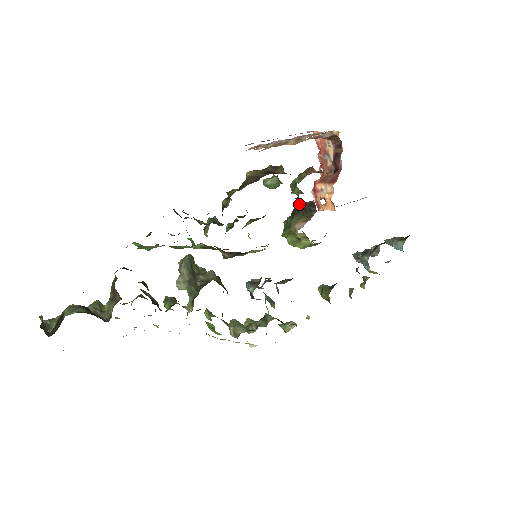
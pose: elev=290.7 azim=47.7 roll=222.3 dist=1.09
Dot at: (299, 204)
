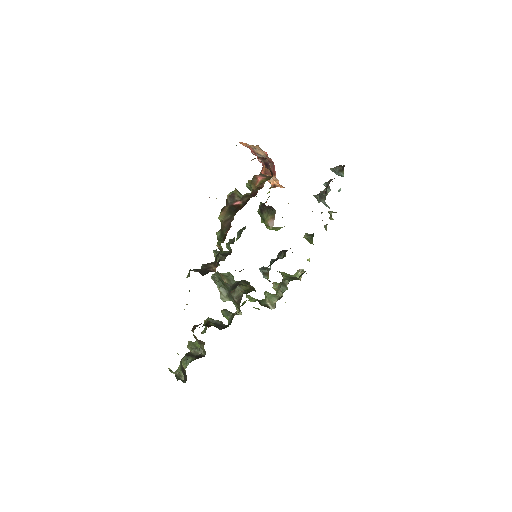
Dot at: (261, 203)
